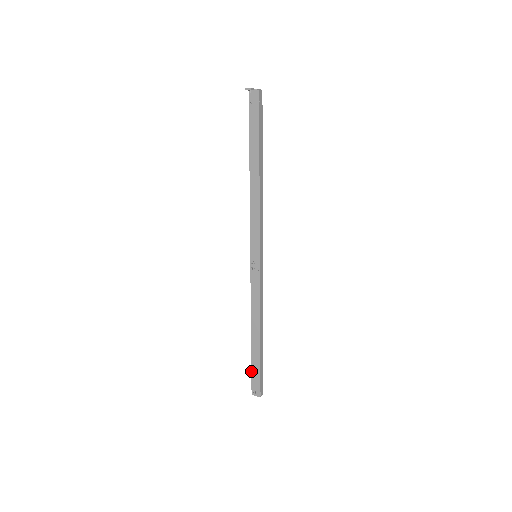
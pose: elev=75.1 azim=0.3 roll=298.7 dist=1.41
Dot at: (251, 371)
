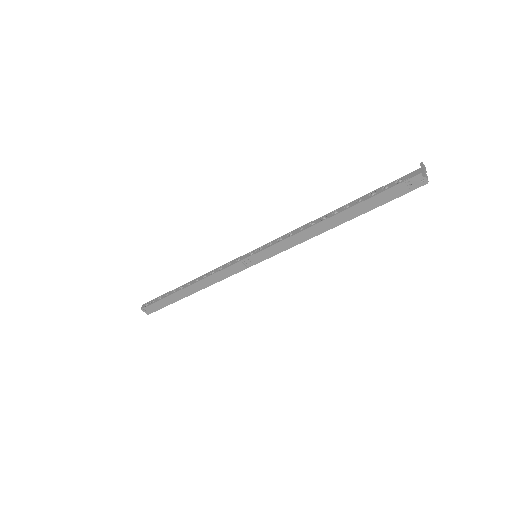
Dot at: (158, 301)
